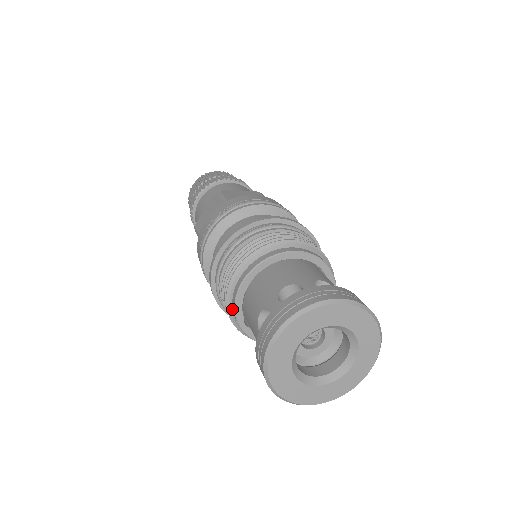
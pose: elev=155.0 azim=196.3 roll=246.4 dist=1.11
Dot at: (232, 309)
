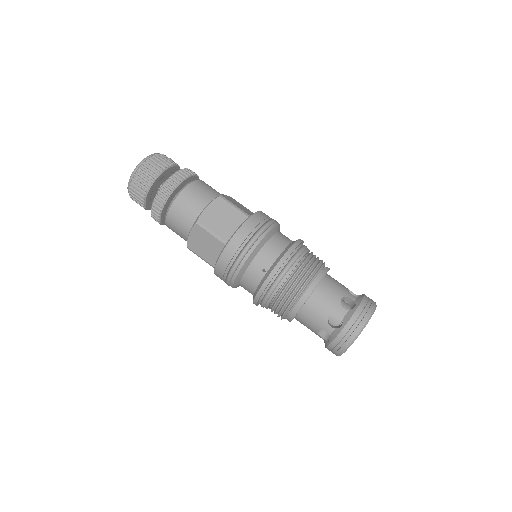
Dot at: occluded
